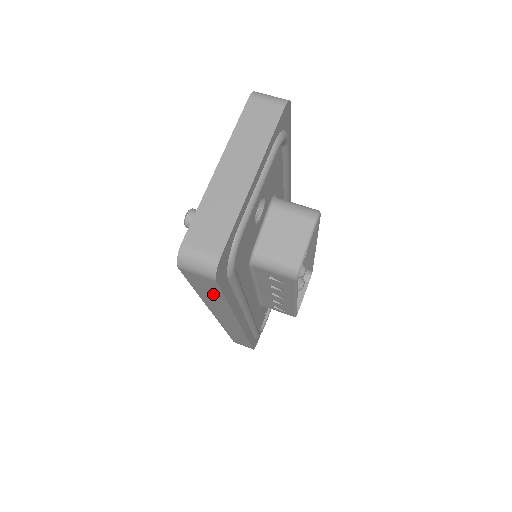
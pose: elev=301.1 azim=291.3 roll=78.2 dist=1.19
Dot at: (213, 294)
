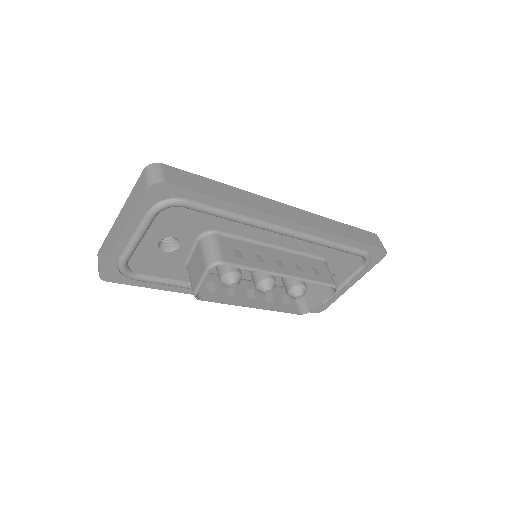
Dot at: occluded
